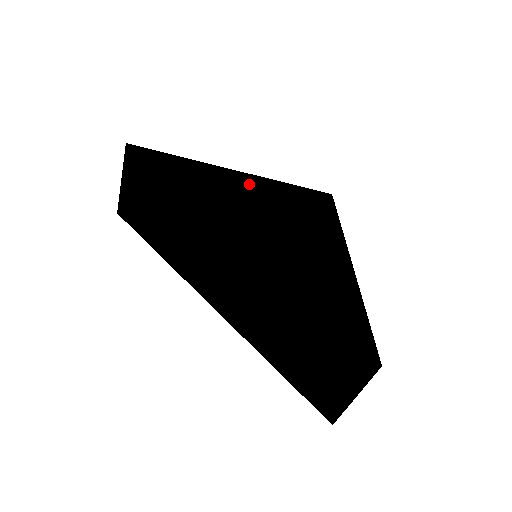
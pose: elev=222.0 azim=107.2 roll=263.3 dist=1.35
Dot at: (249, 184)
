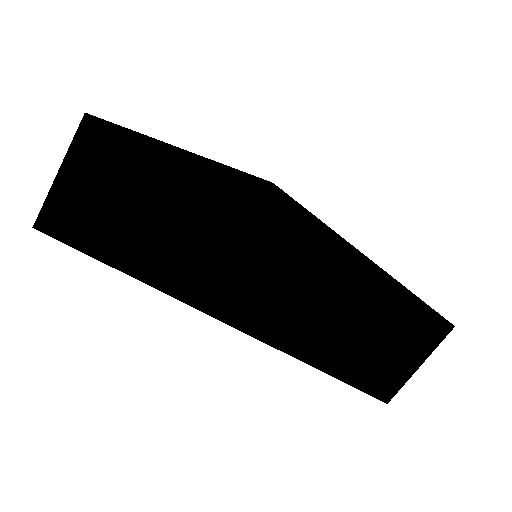
Dot at: (228, 172)
